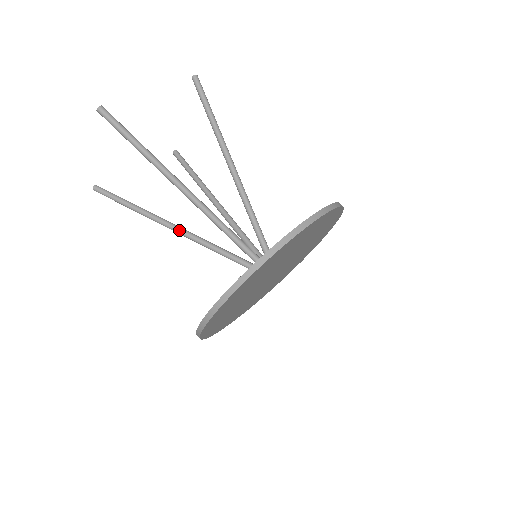
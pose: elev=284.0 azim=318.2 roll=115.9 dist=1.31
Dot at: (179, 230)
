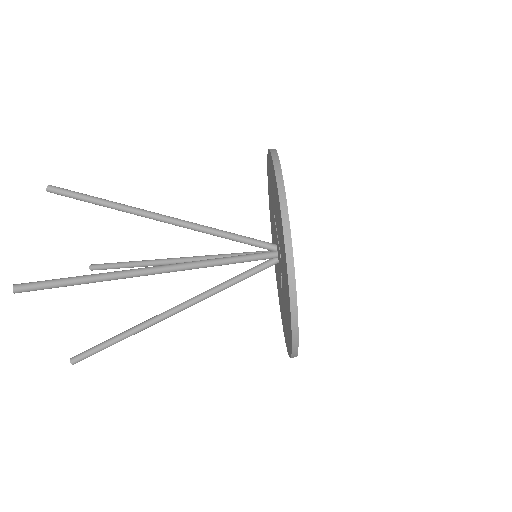
Dot at: (179, 308)
